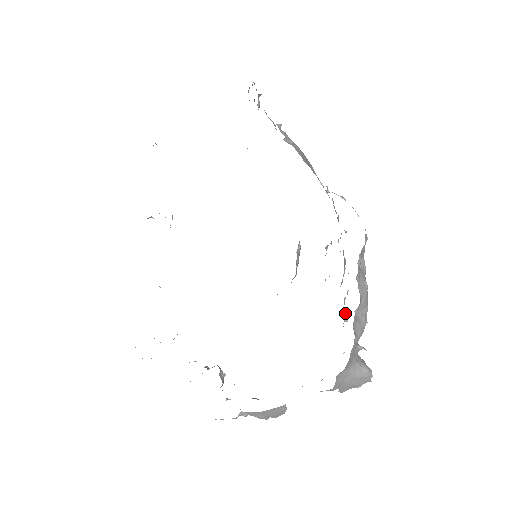
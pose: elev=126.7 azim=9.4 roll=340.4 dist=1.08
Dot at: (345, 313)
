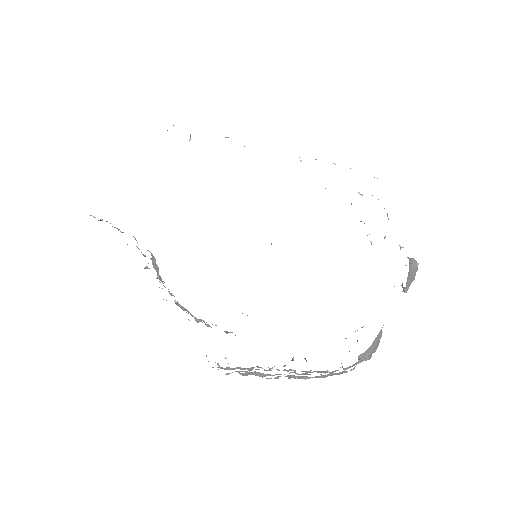
Dot at: occluded
